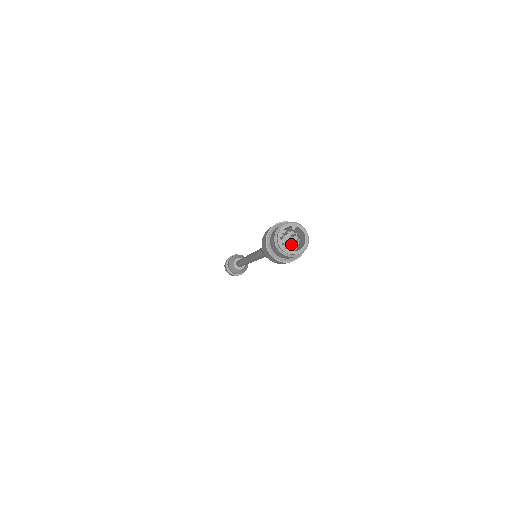
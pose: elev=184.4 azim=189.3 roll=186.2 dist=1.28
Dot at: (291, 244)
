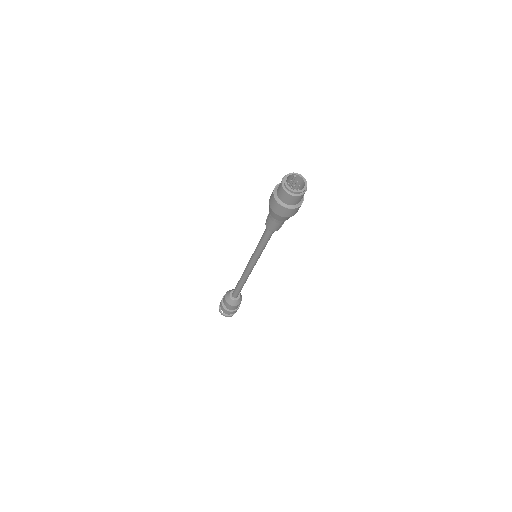
Dot at: occluded
